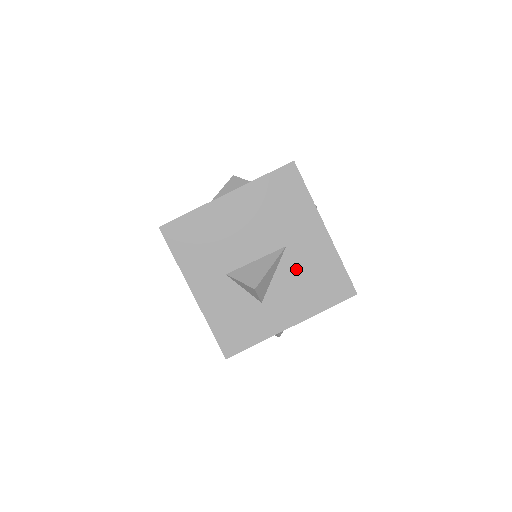
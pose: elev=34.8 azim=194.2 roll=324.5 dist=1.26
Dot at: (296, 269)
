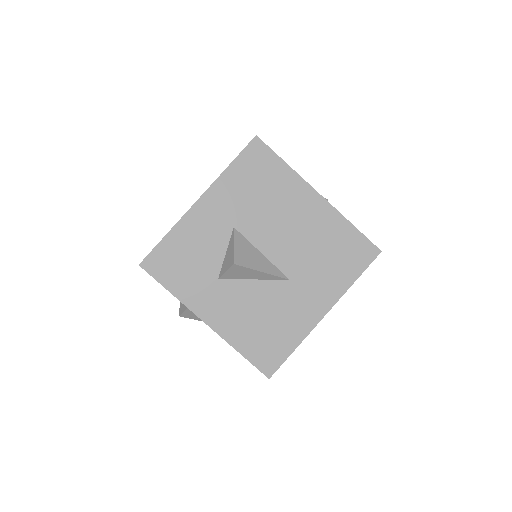
Dot at: (270, 301)
